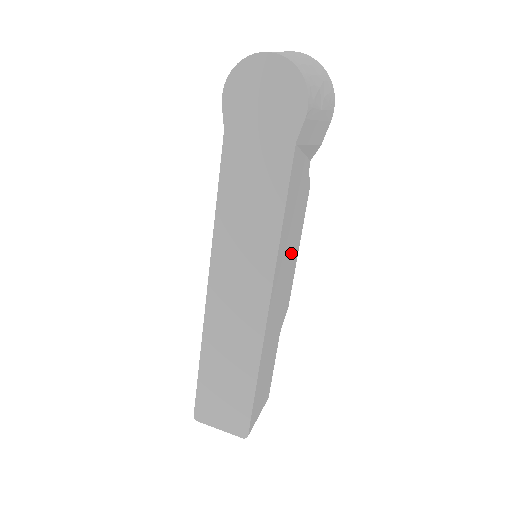
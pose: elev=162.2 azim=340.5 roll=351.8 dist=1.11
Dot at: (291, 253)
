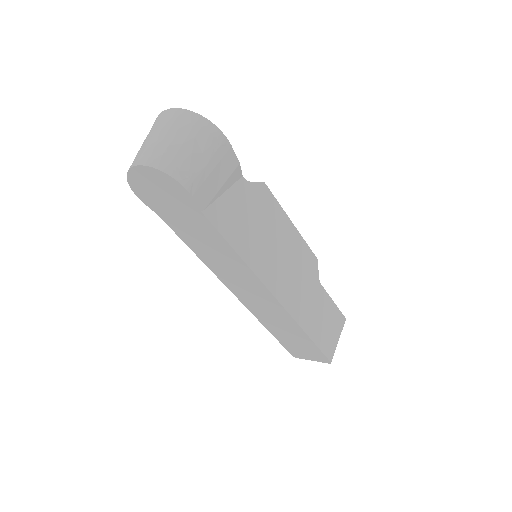
Dot at: (280, 241)
